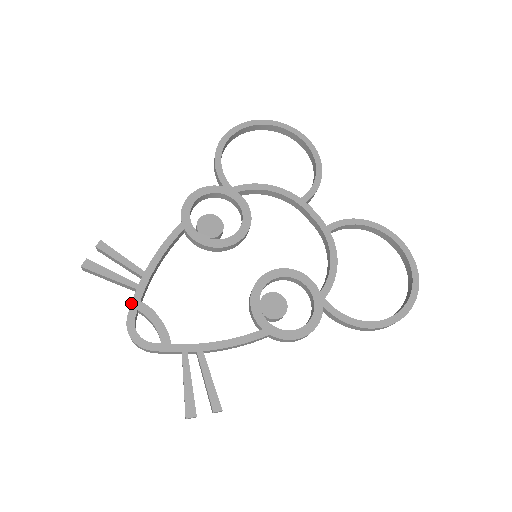
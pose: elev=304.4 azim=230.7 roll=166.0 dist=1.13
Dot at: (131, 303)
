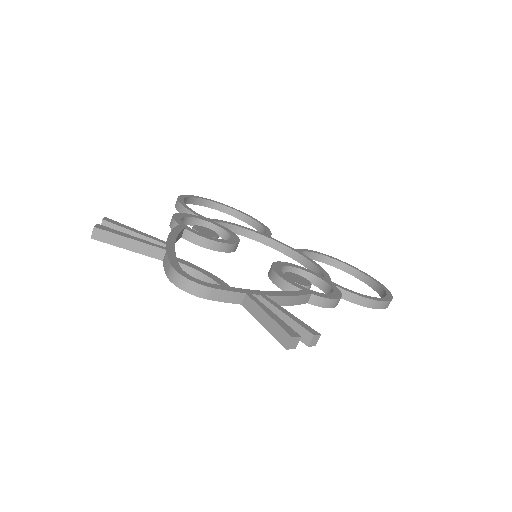
Dot at: (168, 257)
